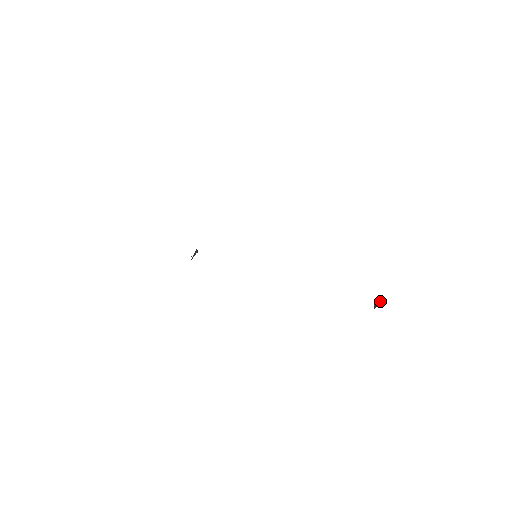
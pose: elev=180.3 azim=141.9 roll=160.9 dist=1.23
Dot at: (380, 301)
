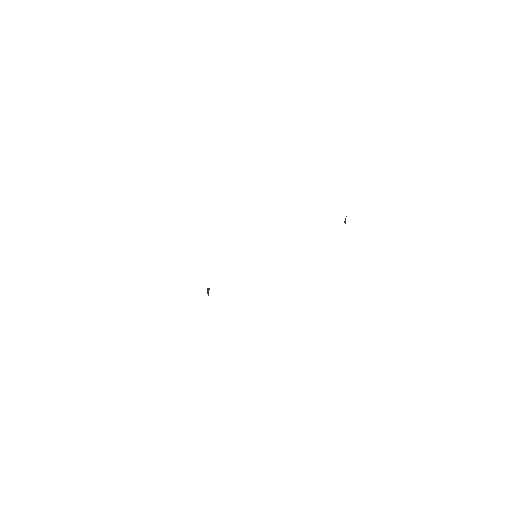
Dot at: occluded
